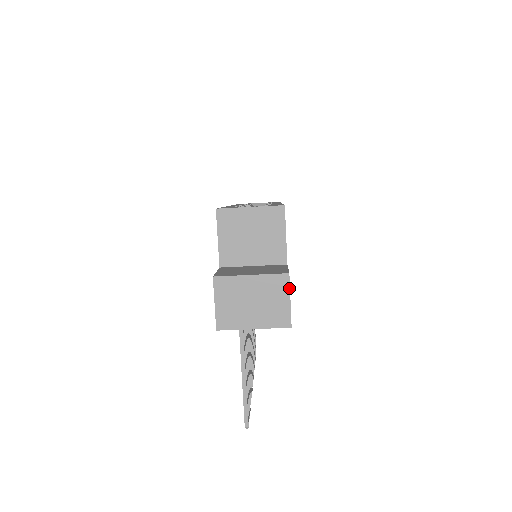
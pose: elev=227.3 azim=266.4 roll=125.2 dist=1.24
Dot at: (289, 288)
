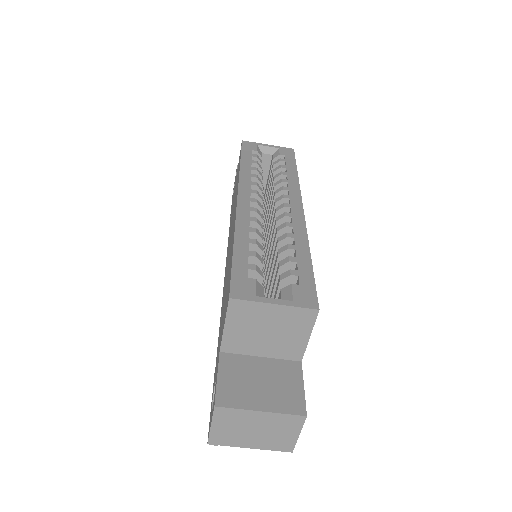
Dot at: (302, 426)
